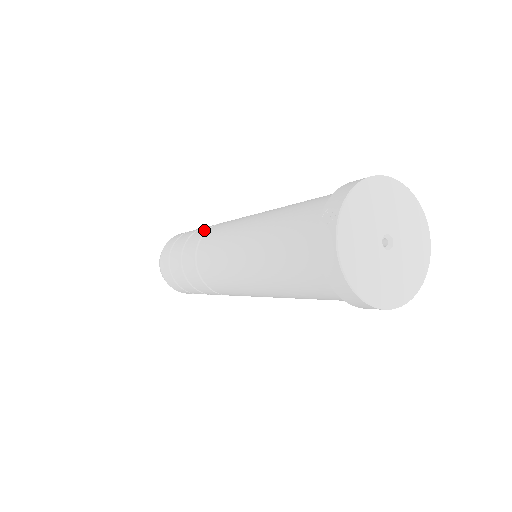
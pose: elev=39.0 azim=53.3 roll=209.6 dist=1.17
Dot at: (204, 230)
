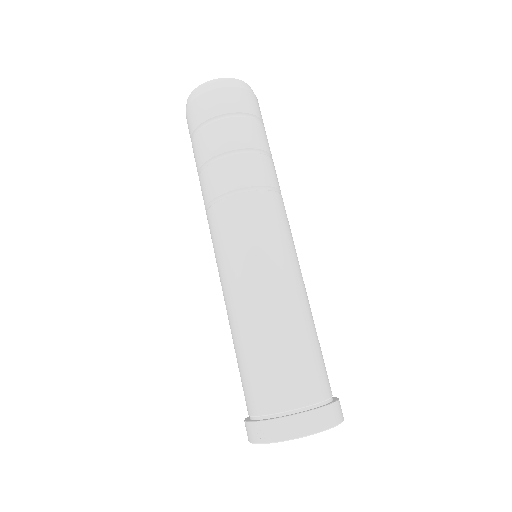
Dot at: (232, 183)
